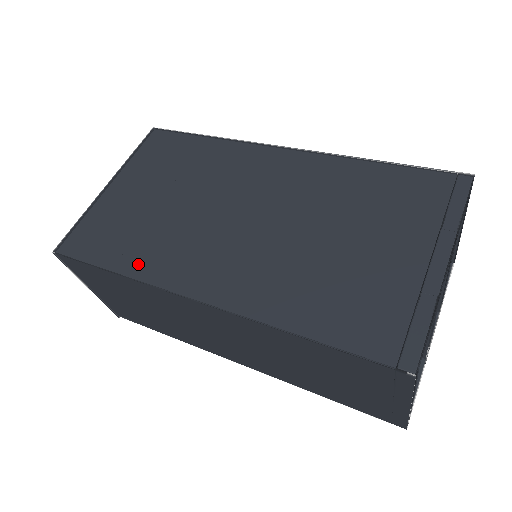
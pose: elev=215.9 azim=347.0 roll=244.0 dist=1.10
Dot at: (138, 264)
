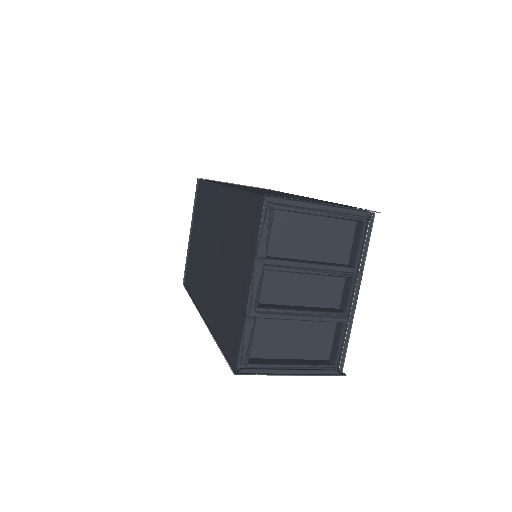
Dot at: (195, 291)
